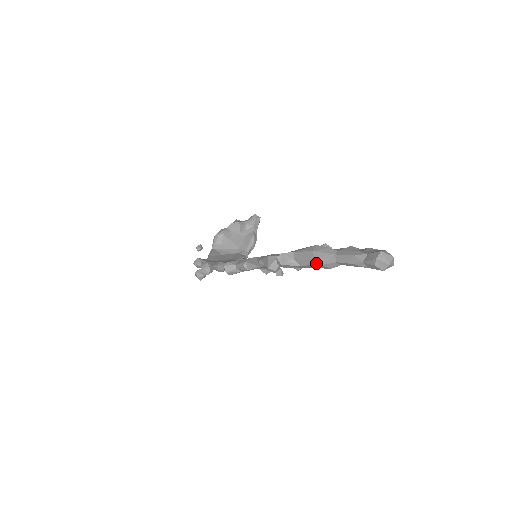
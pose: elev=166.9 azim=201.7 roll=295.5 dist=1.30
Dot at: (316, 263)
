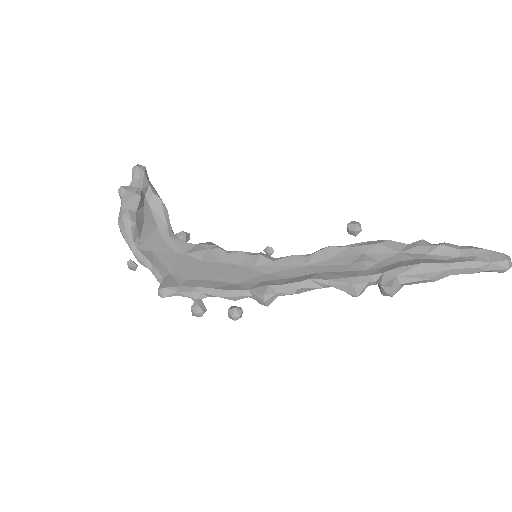
Dot at: (429, 281)
